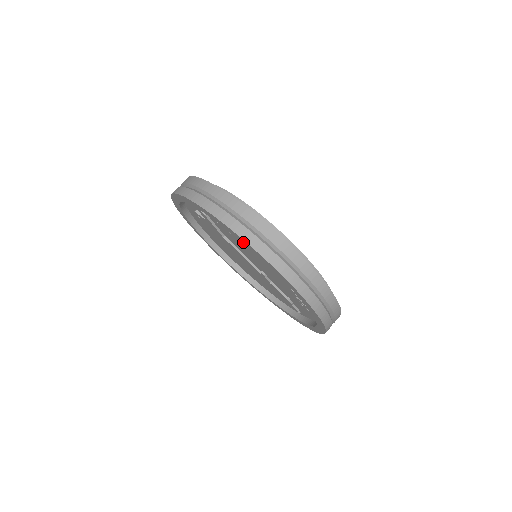
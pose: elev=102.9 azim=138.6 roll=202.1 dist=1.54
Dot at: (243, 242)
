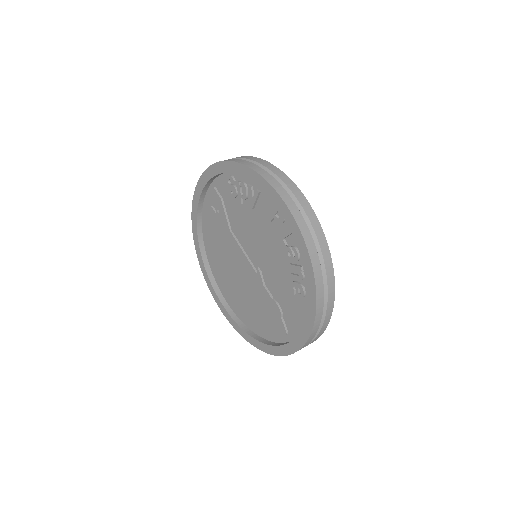
Dot at: (255, 180)
